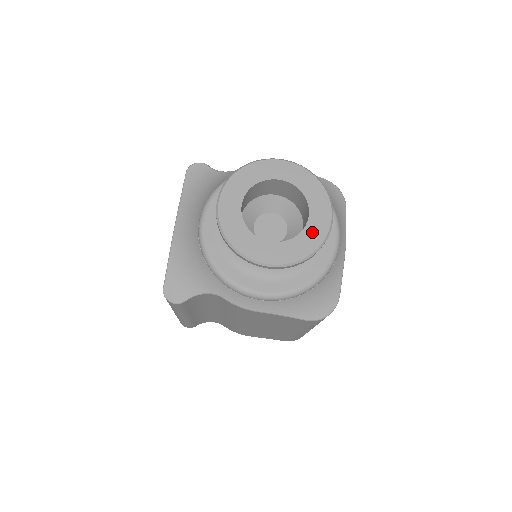
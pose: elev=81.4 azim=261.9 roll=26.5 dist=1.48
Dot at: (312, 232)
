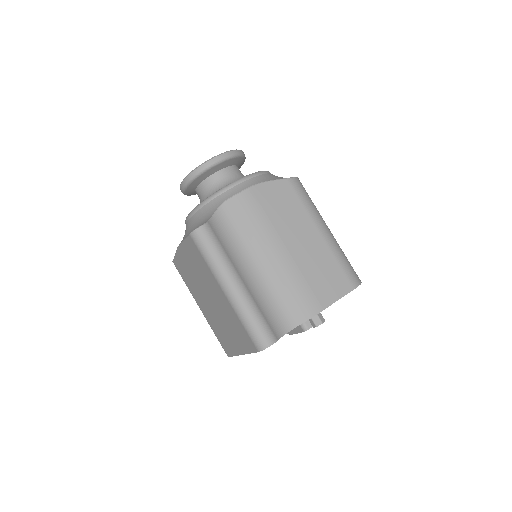
Dot at: occluded
